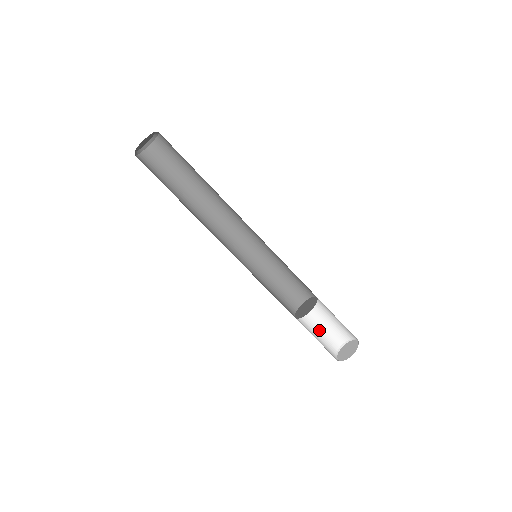
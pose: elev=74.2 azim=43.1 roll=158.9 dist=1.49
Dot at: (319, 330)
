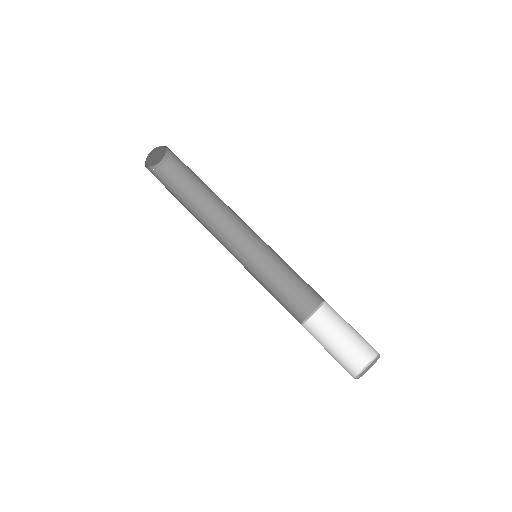
Dot at: (328, 352)
